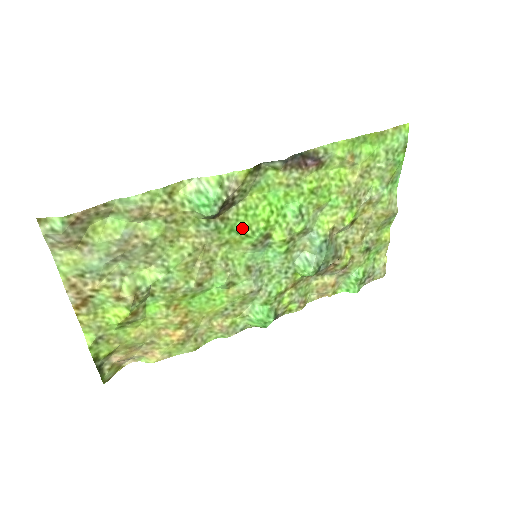
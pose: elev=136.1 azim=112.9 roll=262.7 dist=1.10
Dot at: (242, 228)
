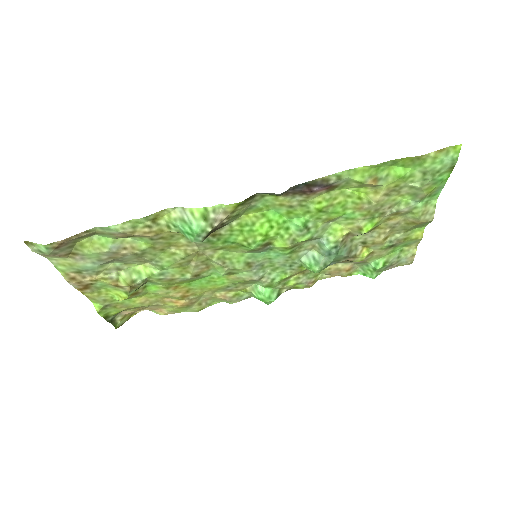
Dot at: (238, 239)
